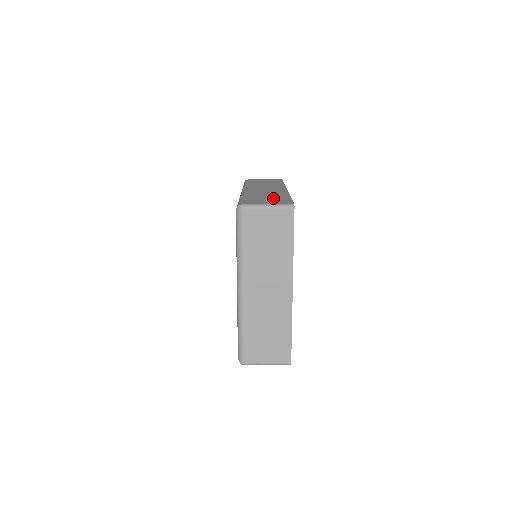
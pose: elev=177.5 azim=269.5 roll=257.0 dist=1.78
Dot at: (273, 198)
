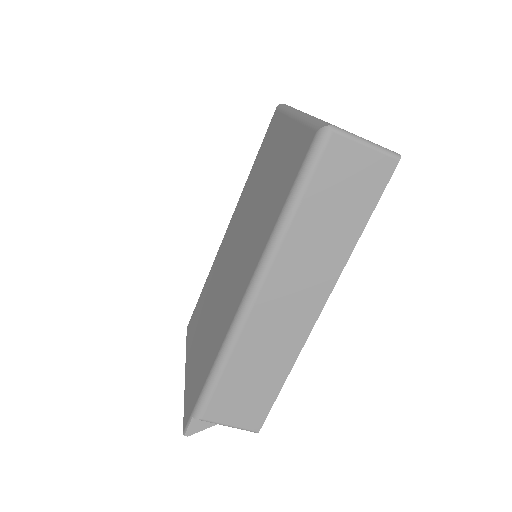
Dot at: occluded
